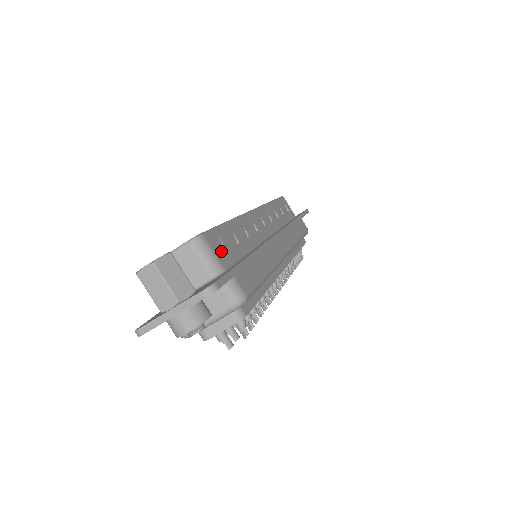
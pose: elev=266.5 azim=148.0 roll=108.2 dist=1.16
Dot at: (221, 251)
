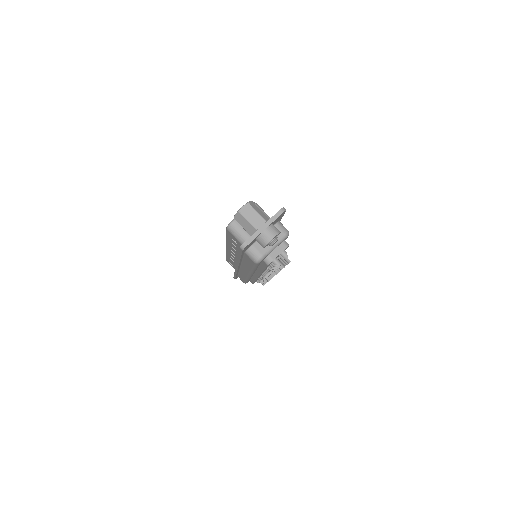
Dot at: occluded
